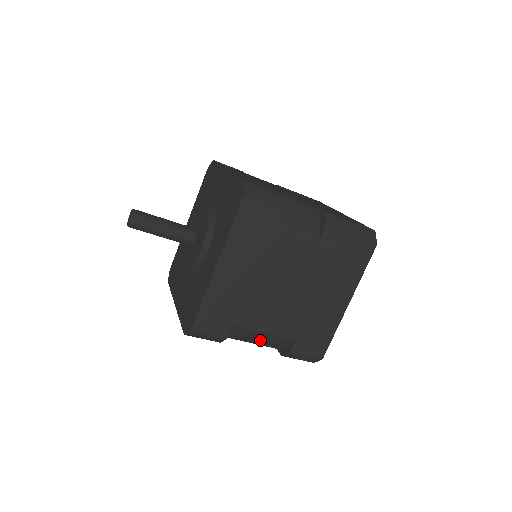
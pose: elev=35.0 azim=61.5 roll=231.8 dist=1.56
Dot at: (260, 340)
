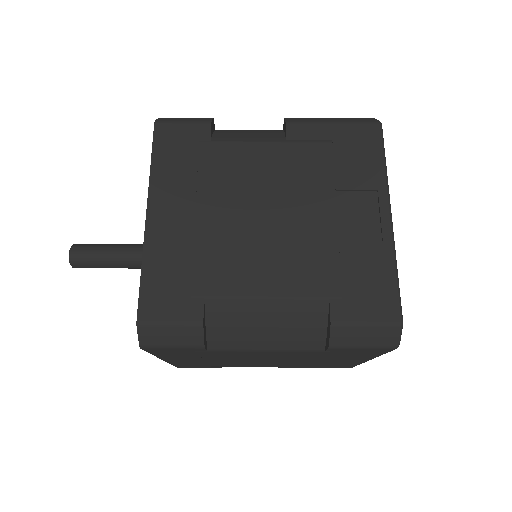
Dot at: (274, 327)
